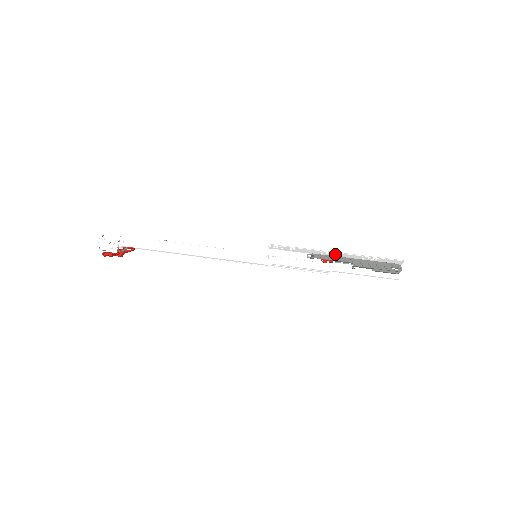
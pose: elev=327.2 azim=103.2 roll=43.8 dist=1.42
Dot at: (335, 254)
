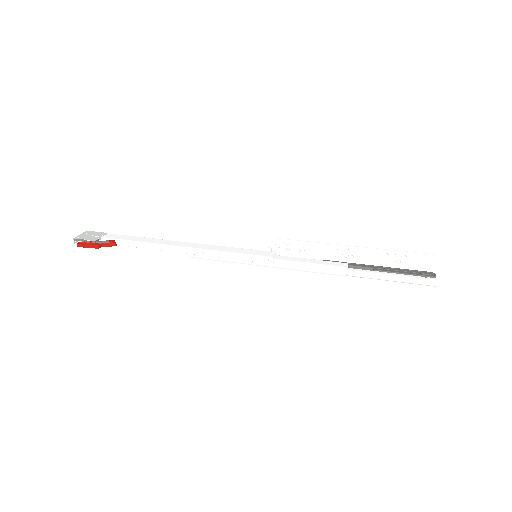
Dot at: (352, 258)
